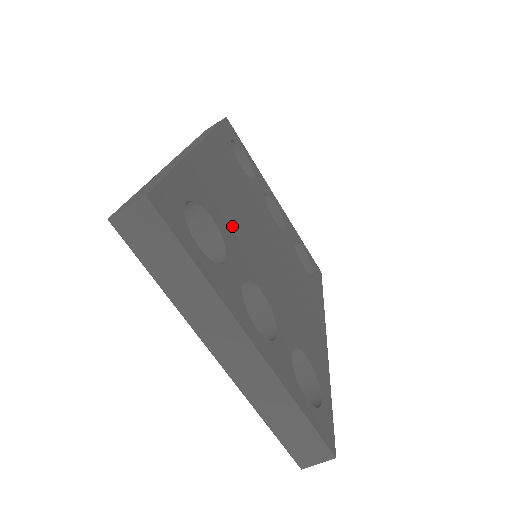
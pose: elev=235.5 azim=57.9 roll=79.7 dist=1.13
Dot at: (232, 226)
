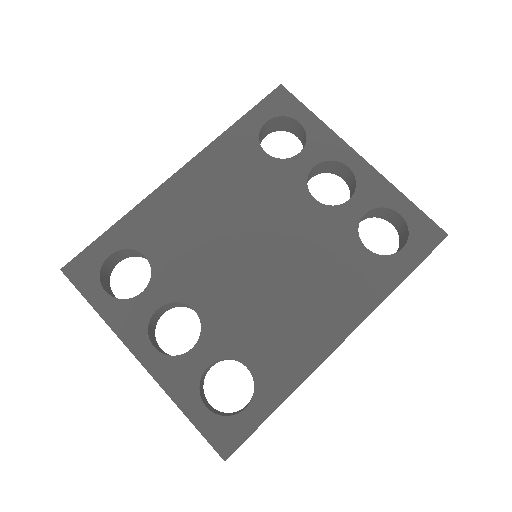
Dot at: (181, 251)
